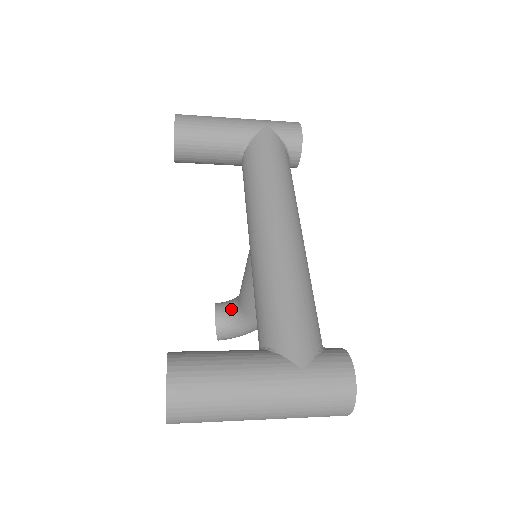
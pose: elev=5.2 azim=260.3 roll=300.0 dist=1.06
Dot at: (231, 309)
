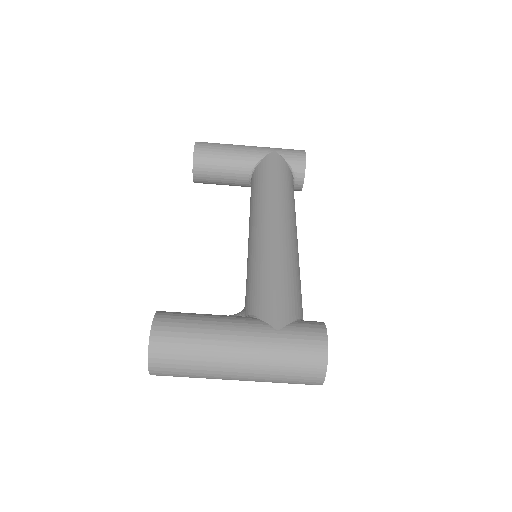
Dot at: occluded
